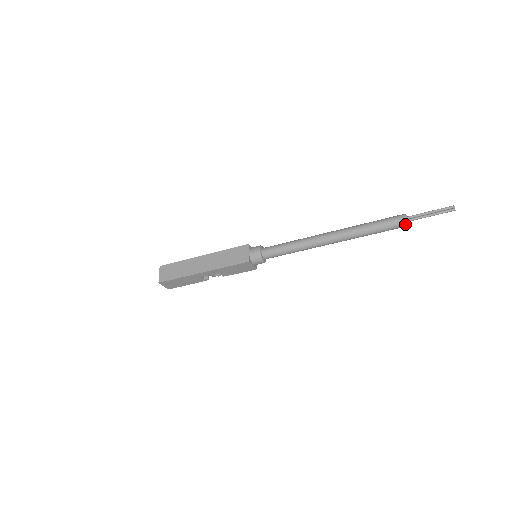
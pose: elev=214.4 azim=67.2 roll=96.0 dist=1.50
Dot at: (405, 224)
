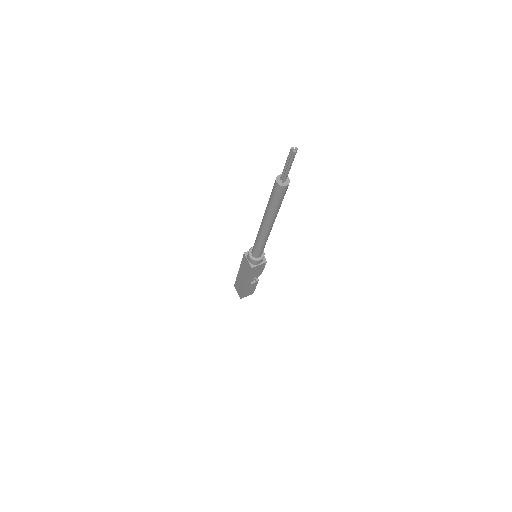
Dot at: (283, 188)
